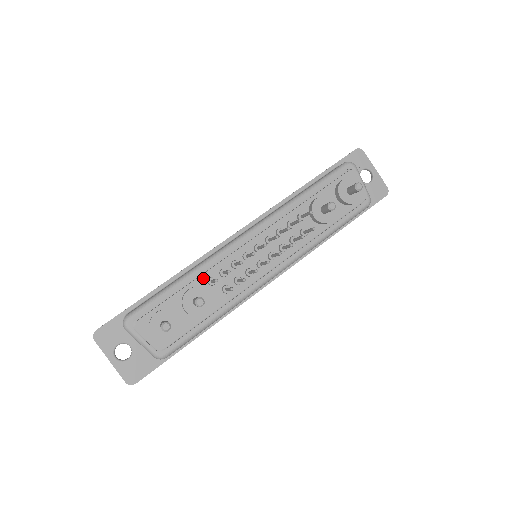
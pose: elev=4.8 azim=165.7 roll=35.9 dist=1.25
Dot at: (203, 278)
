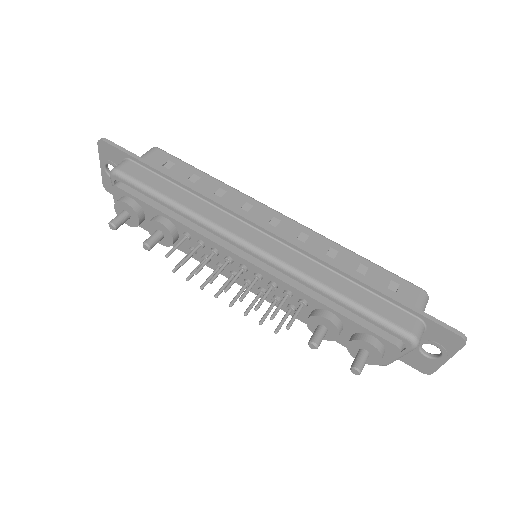
Dot at: (183, 227)
